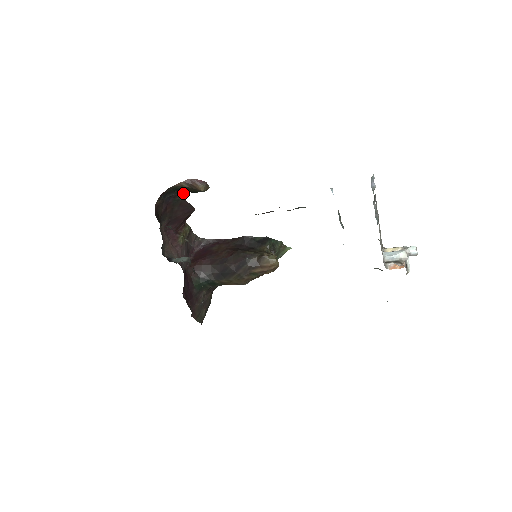
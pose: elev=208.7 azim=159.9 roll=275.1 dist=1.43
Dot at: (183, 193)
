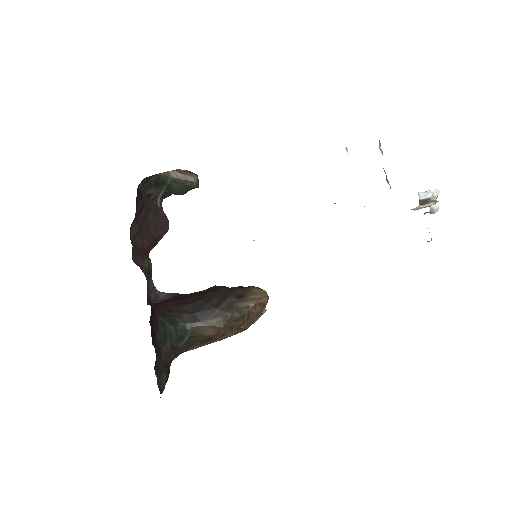
Dot at: (165, 194)
